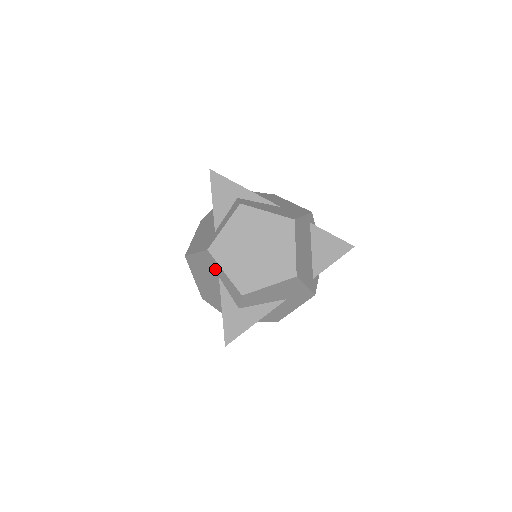
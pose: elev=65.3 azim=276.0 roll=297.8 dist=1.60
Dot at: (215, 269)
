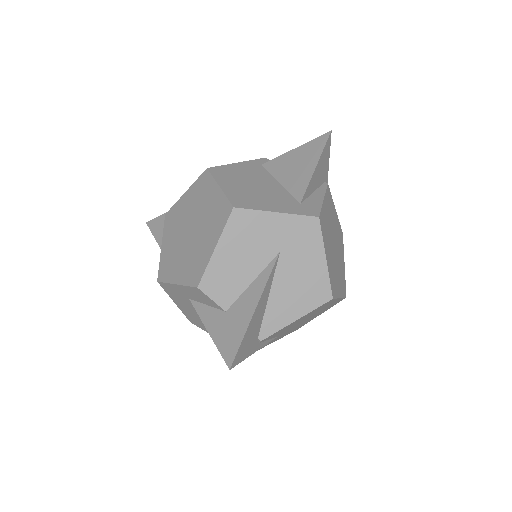
Dot at: (180, 294)
